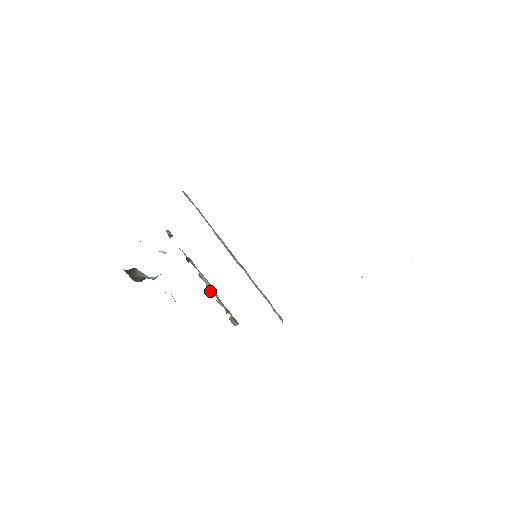
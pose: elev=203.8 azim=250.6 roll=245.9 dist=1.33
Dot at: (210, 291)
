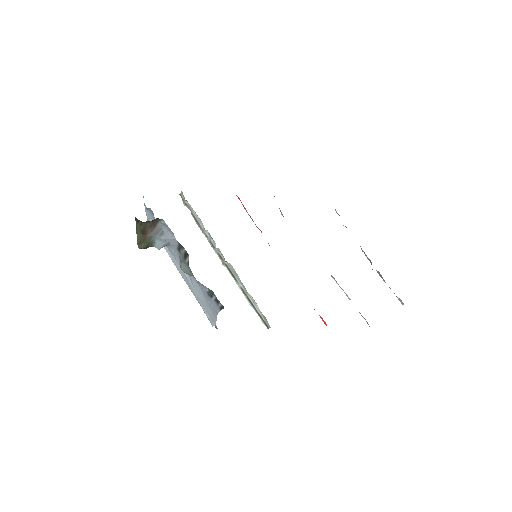
Dot at: occluded
